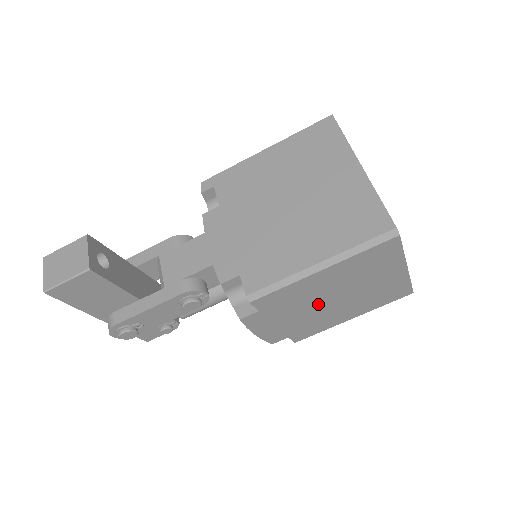
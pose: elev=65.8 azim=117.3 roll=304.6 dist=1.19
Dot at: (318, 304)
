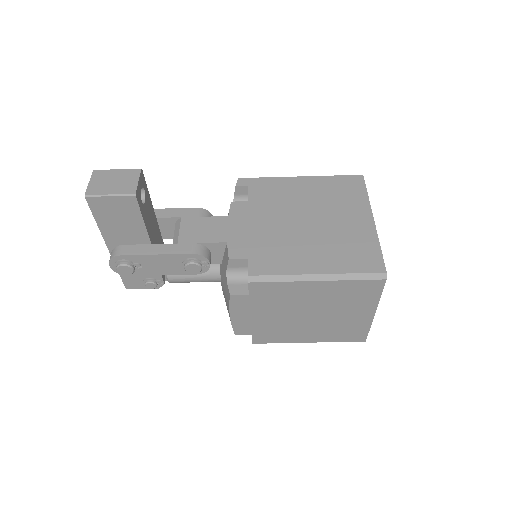
Dot at: (294, 313)
